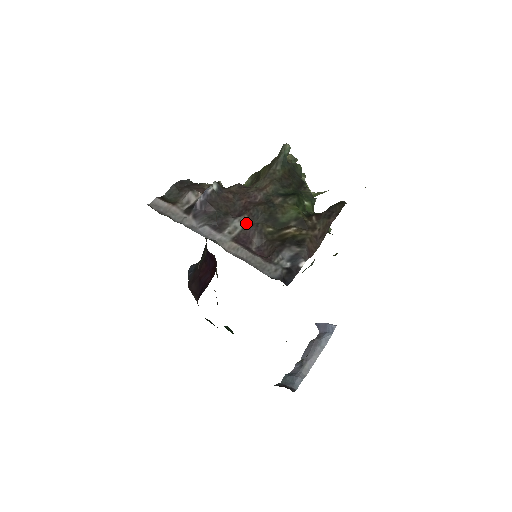
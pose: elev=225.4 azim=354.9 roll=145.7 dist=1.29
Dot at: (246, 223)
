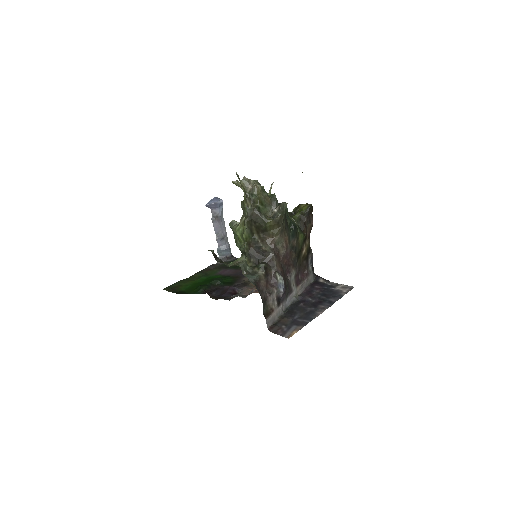
Dot at: (295, 272)
